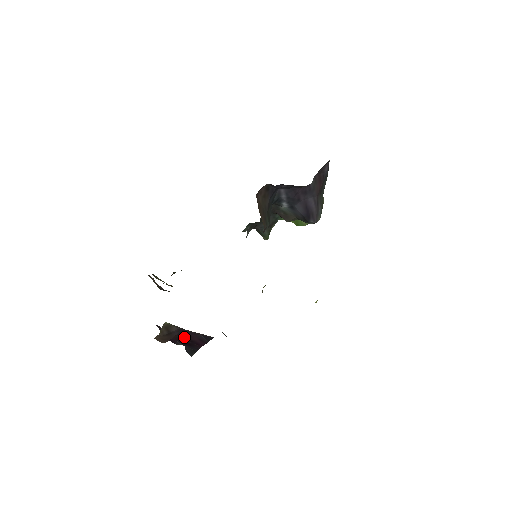
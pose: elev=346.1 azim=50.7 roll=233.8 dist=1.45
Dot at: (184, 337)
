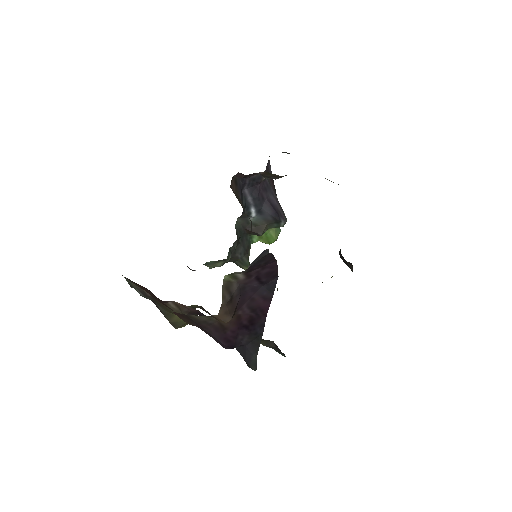
Dot at: (245, 308)
